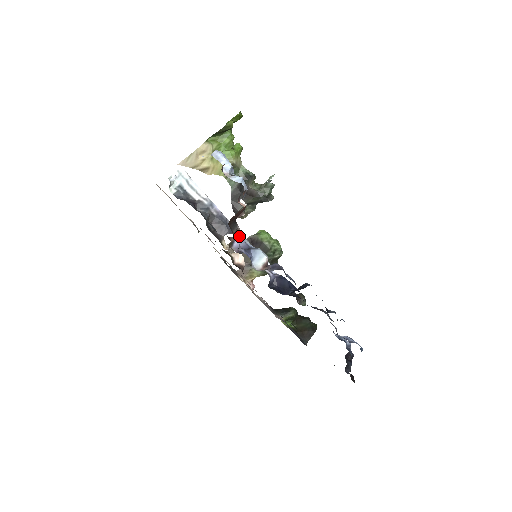
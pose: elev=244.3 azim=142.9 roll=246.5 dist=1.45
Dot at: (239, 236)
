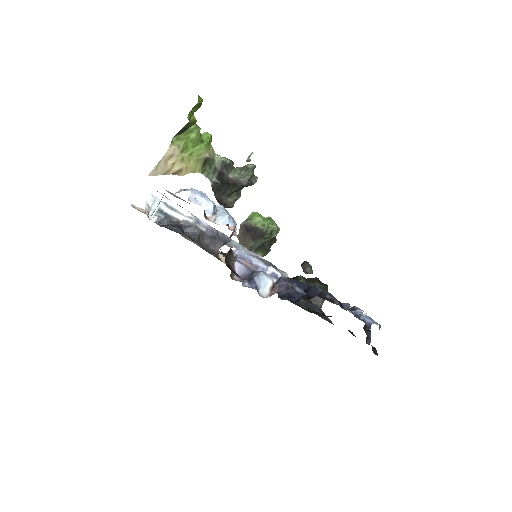
Dot at: (235, 249)
